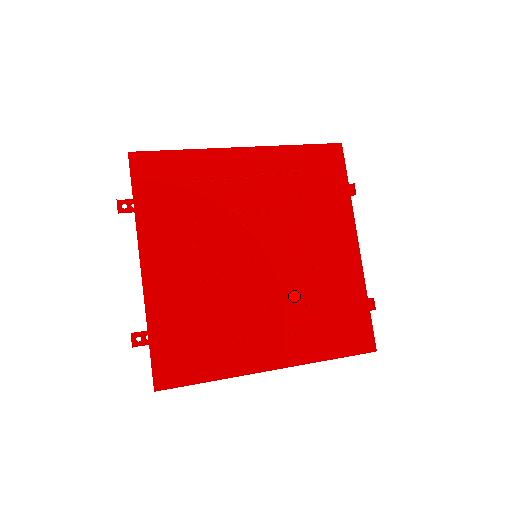
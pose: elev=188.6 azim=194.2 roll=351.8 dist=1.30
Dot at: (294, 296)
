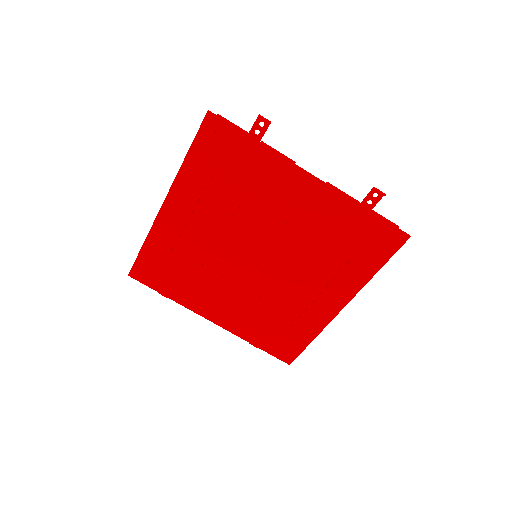
Dot at: (307, 258)
